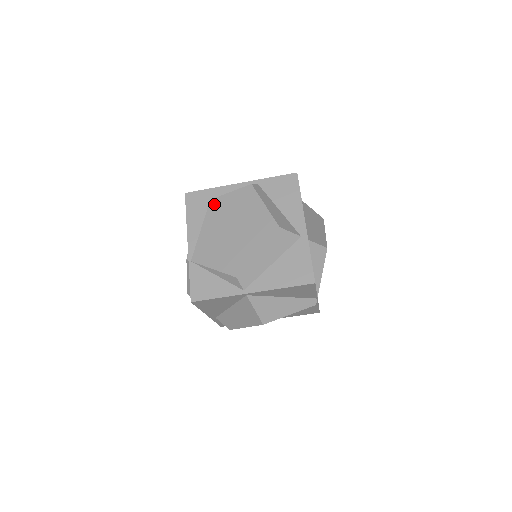
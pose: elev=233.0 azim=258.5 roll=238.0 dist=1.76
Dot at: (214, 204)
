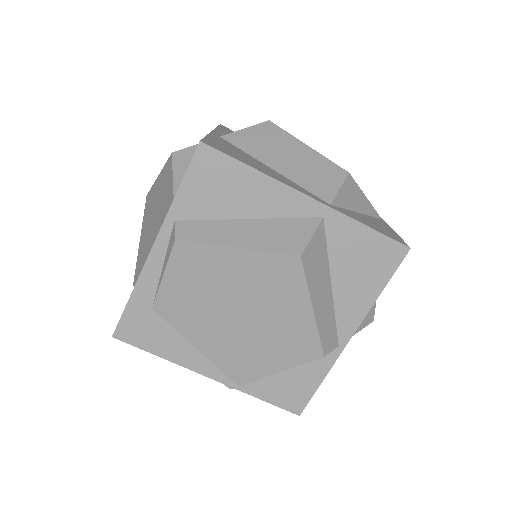
Dot at: (166, 309)
